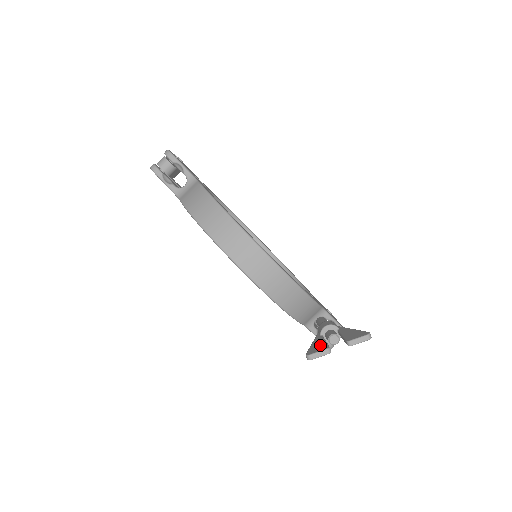
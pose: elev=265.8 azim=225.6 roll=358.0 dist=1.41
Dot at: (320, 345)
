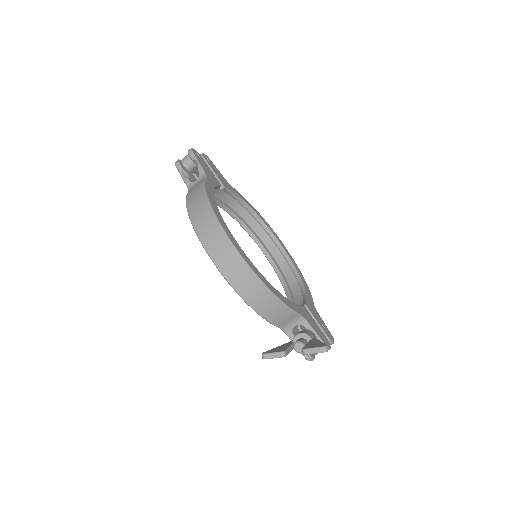
Dot at: (280, 348)
